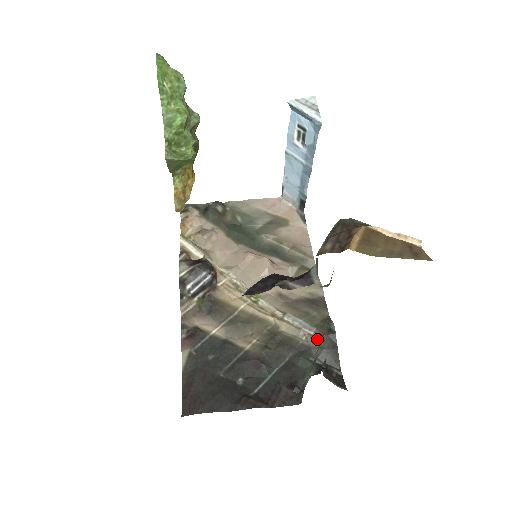
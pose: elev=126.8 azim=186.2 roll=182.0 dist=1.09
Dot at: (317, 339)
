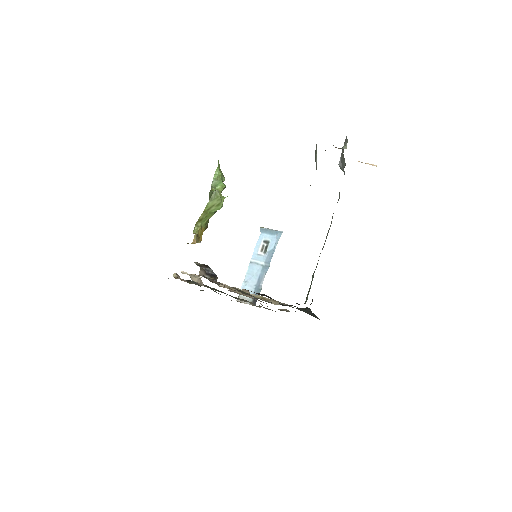
Dot at: (298, 308)
